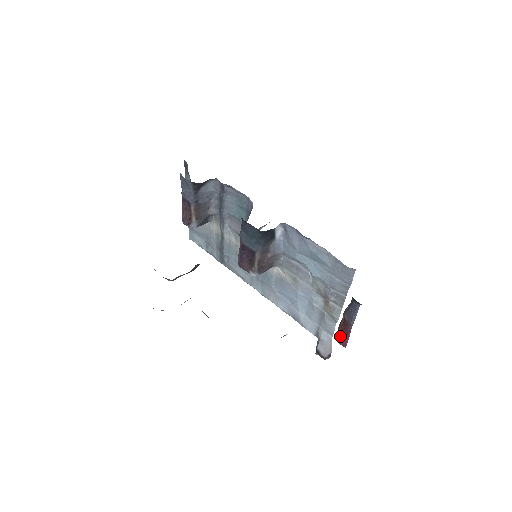
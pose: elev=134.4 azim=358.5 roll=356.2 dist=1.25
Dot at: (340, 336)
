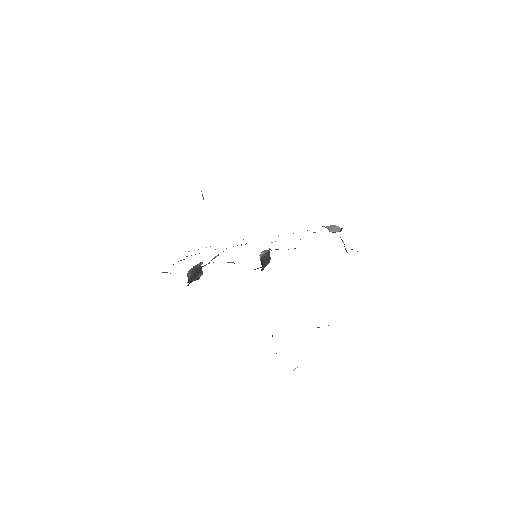
Dot at: occluded
